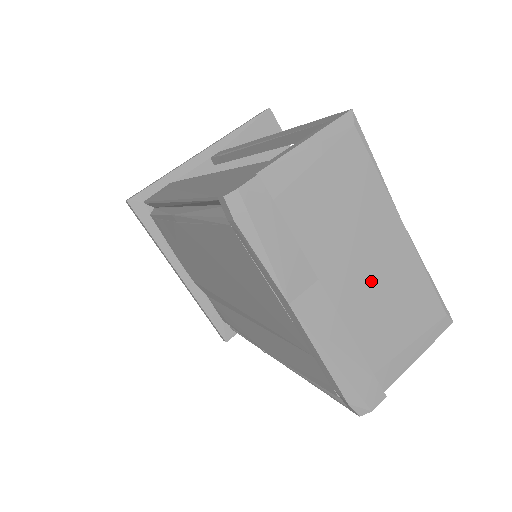
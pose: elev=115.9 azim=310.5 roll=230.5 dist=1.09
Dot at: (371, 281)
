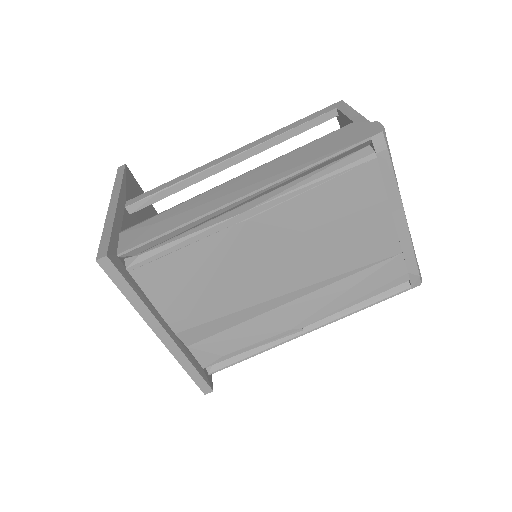
Dot at: occluded
